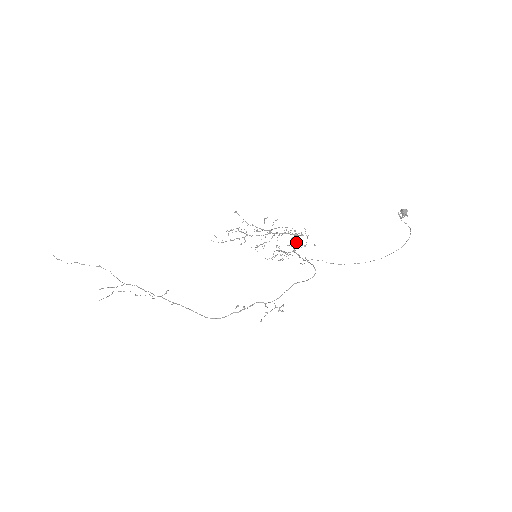
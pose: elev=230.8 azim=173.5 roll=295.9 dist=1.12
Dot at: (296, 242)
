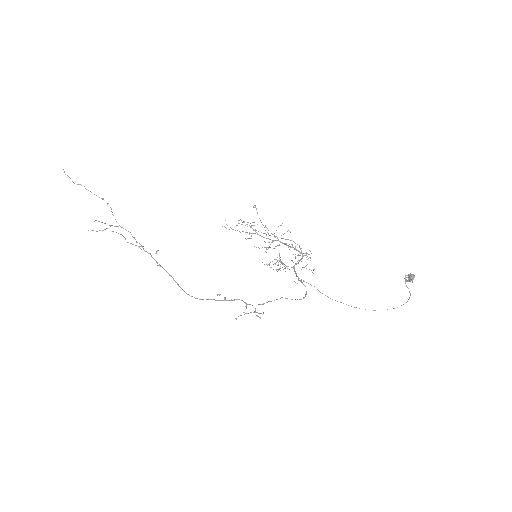
Dot at: (299, 260)
